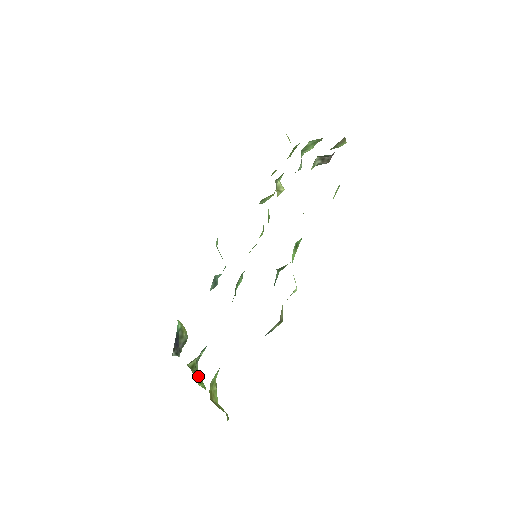
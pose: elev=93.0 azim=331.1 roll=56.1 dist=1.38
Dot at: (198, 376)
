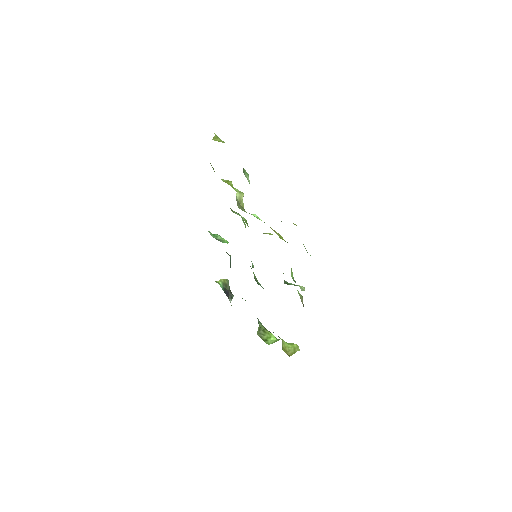
Dot at: (266, 334)
